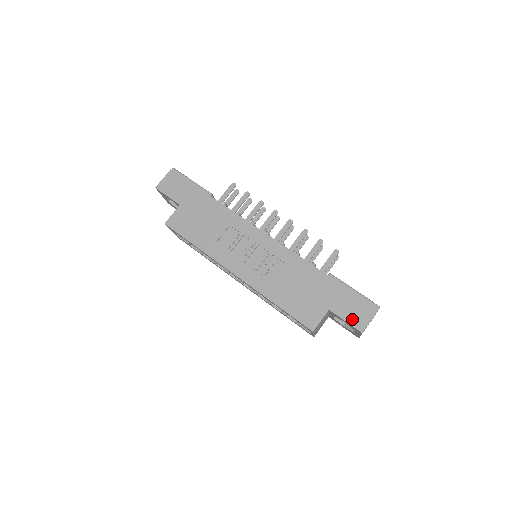
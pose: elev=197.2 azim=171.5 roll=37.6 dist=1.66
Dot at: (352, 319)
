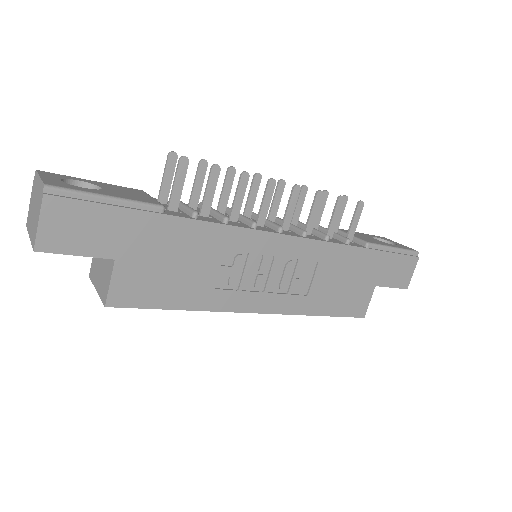
Dot at: (398, 282)
